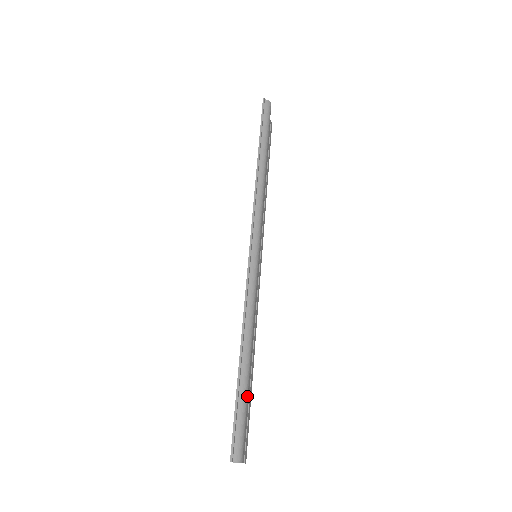
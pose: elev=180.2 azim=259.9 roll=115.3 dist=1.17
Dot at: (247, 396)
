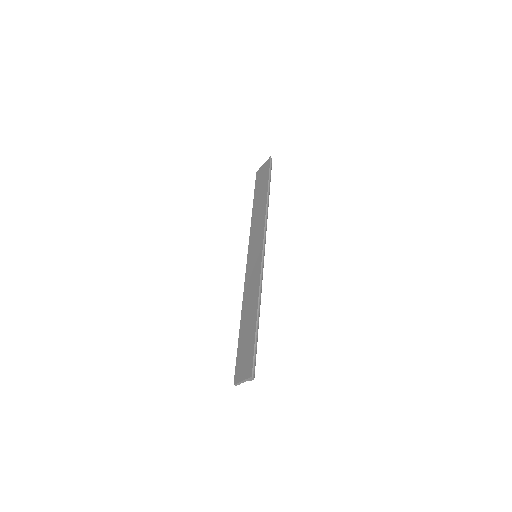
Dot at: (257, 341)
